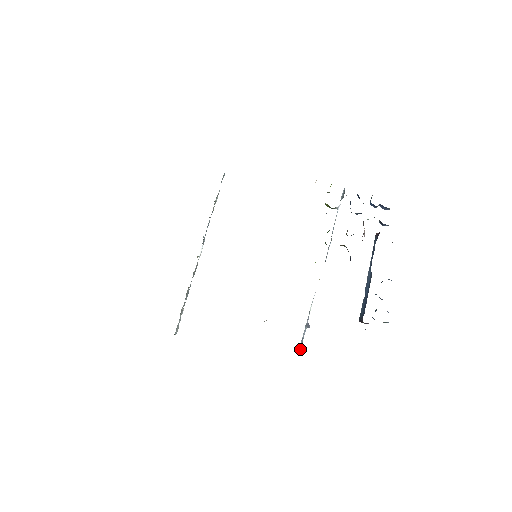
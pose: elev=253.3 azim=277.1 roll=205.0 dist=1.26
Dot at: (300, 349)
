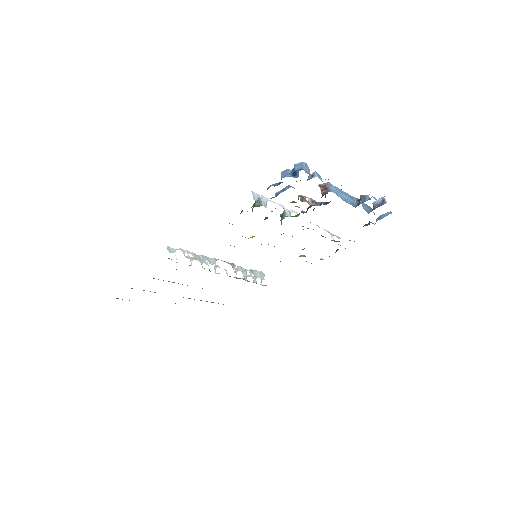
Dot at: occluded
